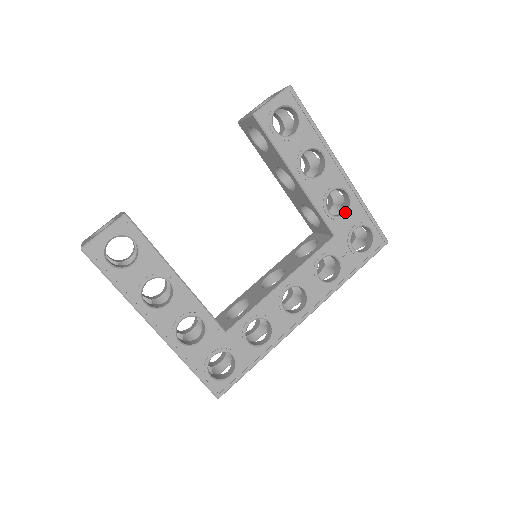
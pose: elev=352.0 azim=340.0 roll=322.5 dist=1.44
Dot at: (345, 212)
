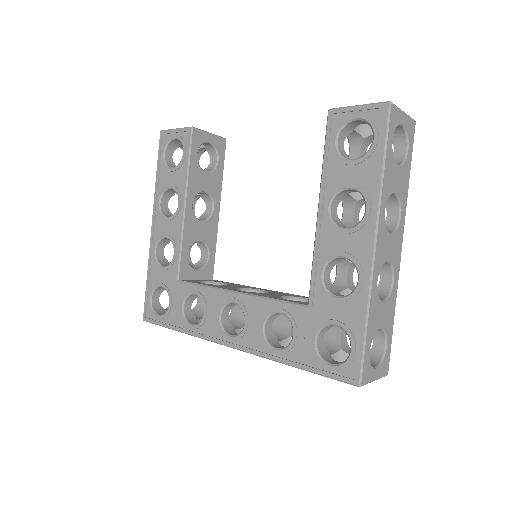
Dot at: (340, 295)
